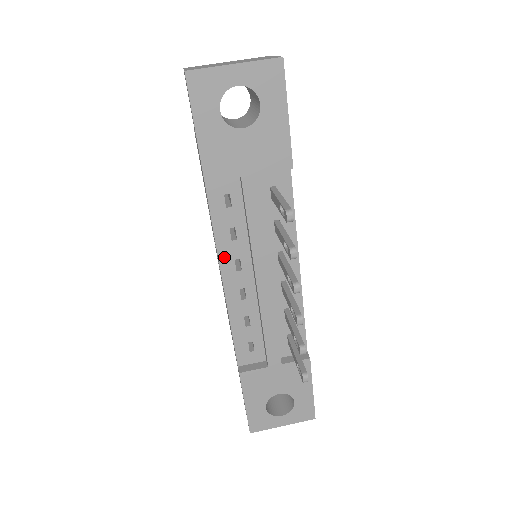
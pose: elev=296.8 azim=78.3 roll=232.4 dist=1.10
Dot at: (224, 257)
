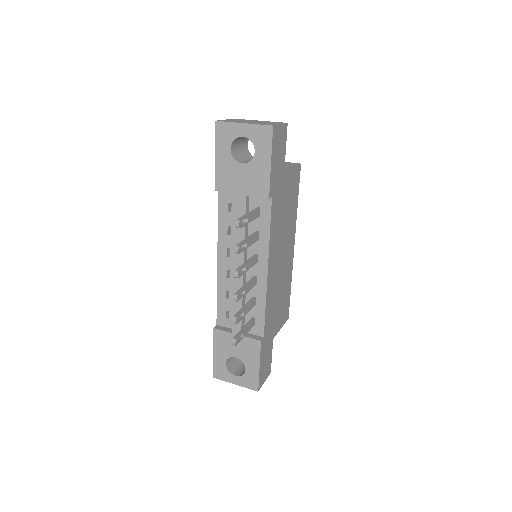
Dot at: (221, 244)
